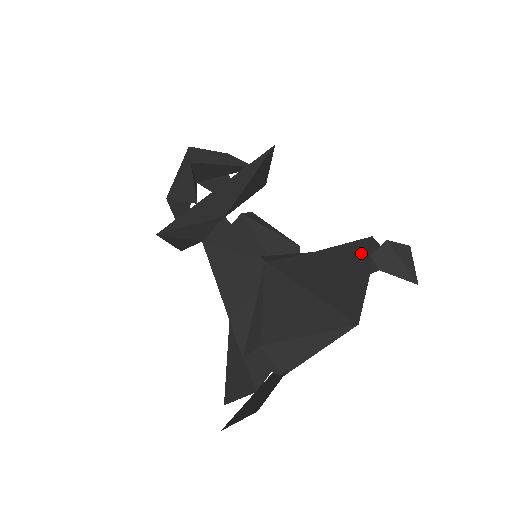
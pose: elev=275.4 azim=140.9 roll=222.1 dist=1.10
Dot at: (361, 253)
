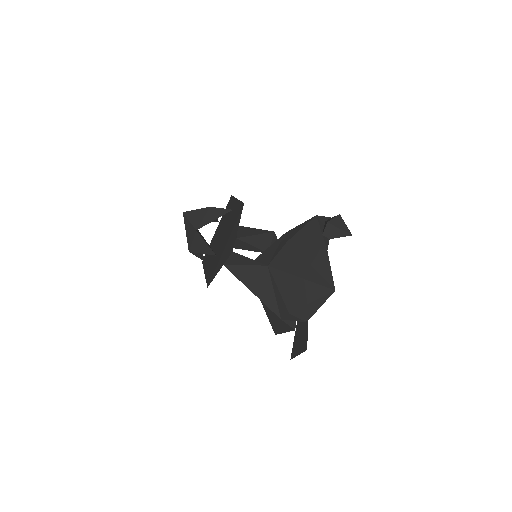
Dot at: (316, 234)
